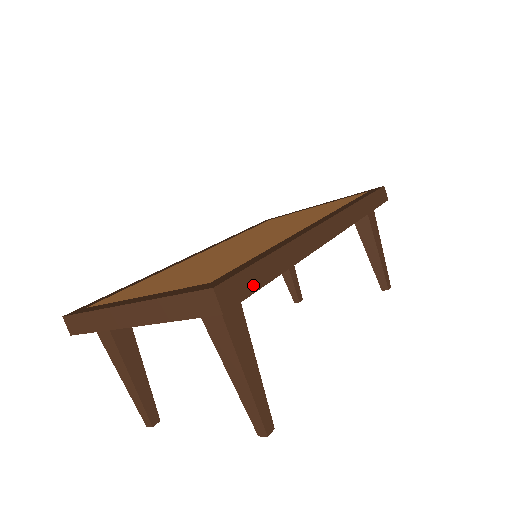
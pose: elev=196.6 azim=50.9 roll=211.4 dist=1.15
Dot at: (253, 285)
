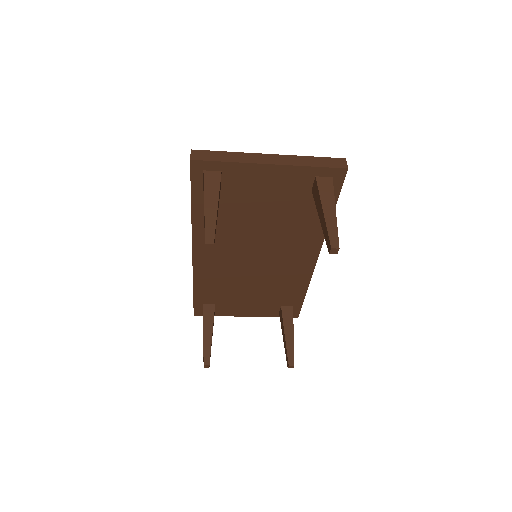
Dot at: (339, 189)
